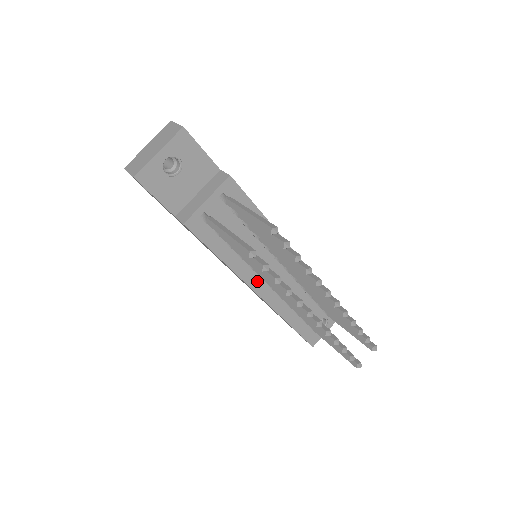
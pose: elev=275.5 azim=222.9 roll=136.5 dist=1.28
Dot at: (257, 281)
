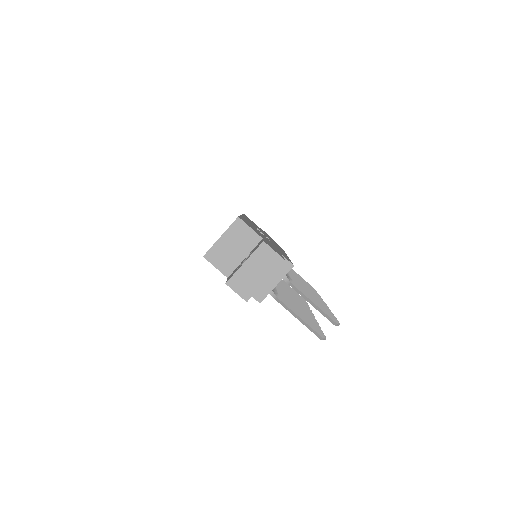
Dot at: occluded
